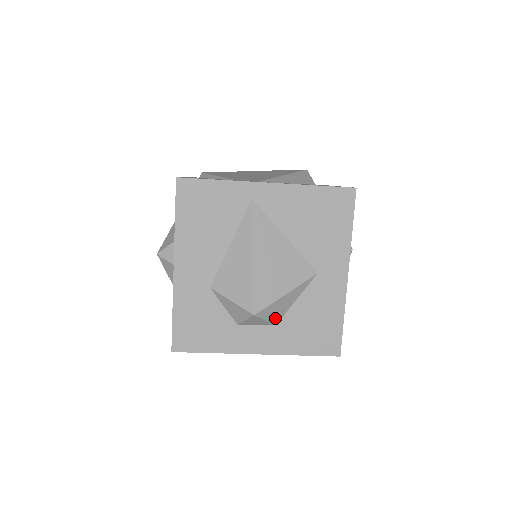
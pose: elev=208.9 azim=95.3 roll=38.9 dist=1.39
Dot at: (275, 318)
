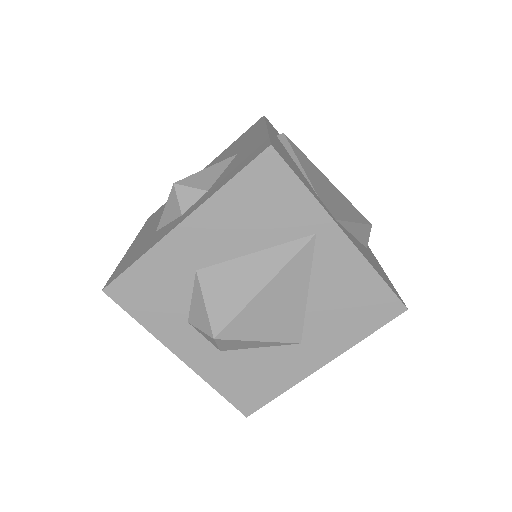
Dot at: (227, 347)
